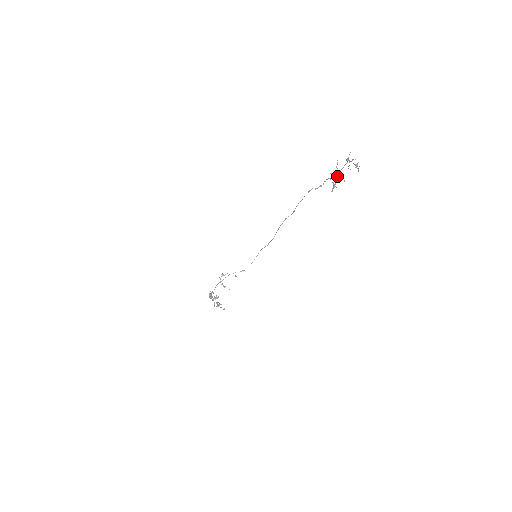
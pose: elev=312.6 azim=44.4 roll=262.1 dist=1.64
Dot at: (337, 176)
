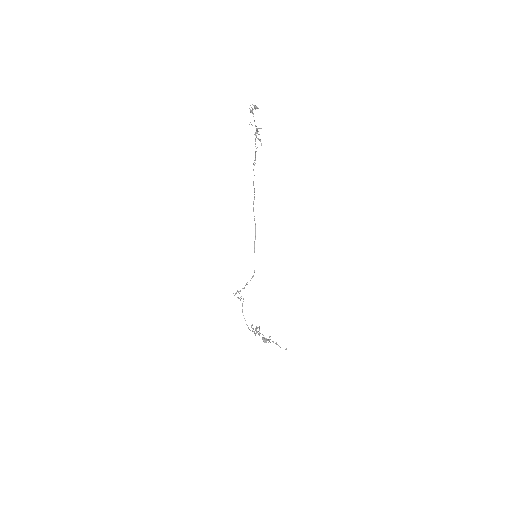
Dot at: (256, 131)
